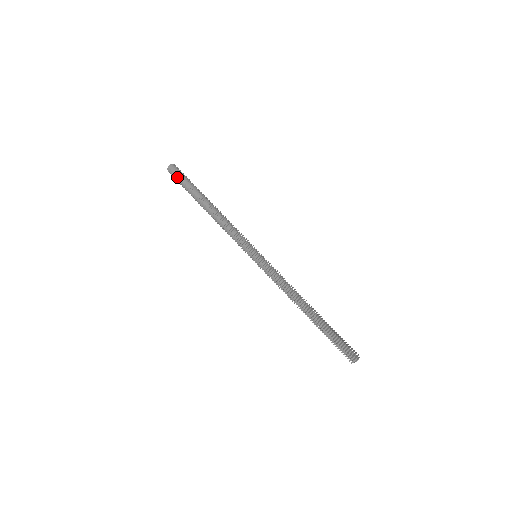
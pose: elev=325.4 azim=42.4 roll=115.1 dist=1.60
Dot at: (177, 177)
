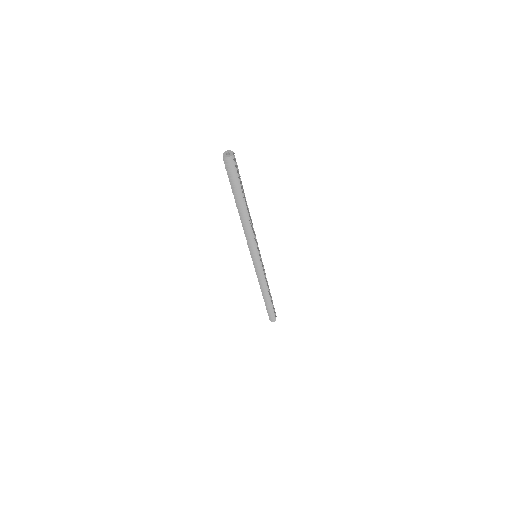
Dot at: occluded
